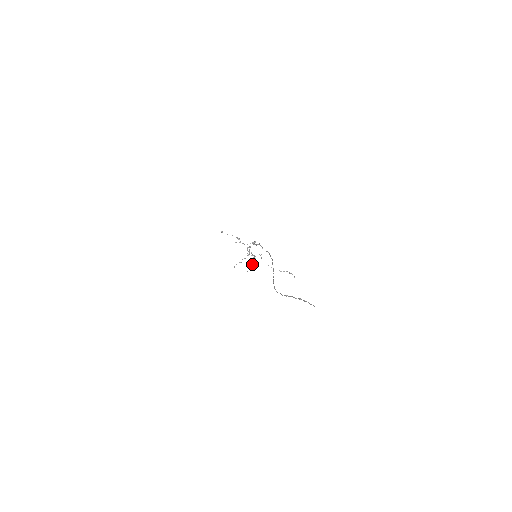
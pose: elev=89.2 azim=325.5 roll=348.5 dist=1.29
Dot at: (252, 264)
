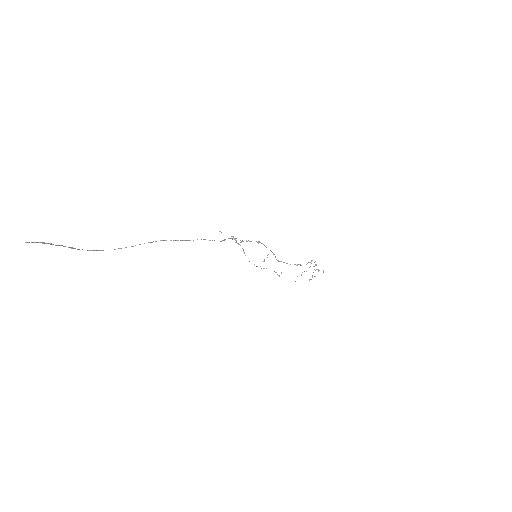
Dot at: occluded
